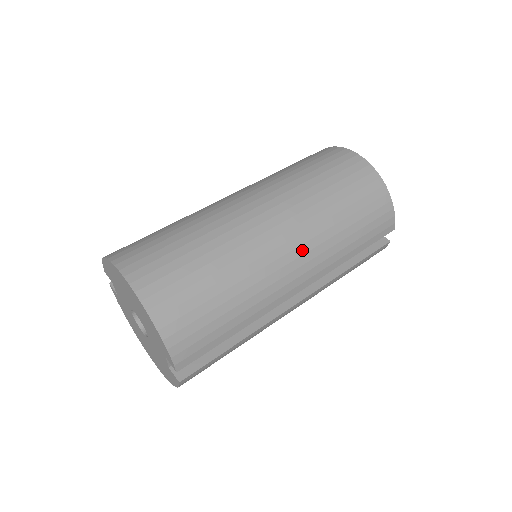
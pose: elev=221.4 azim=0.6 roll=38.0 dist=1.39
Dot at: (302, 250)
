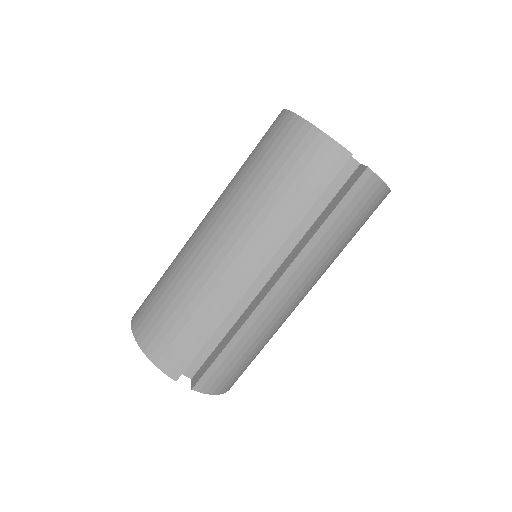
Dot at: (235, 238)
